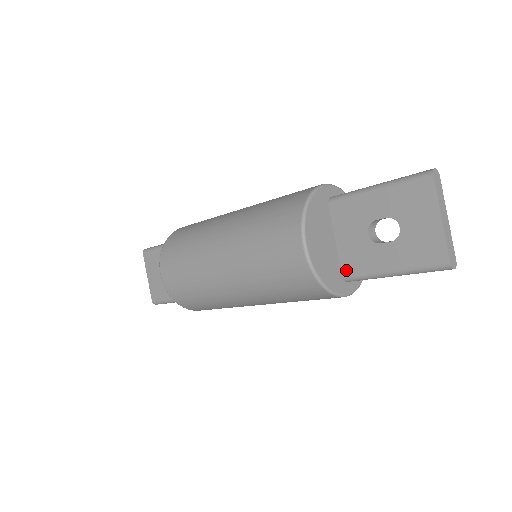
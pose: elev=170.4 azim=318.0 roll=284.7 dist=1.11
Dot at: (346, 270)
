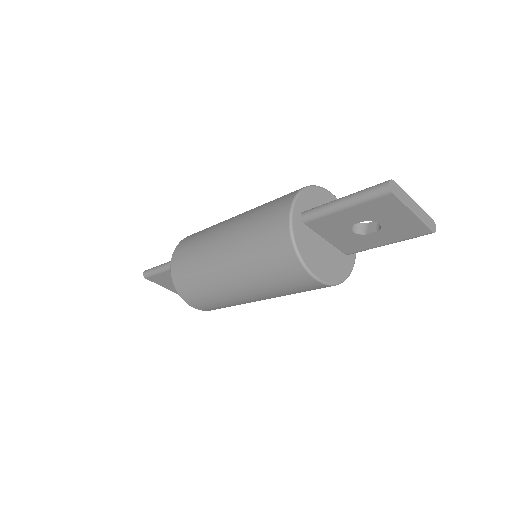
Dot at: (346, 252)
